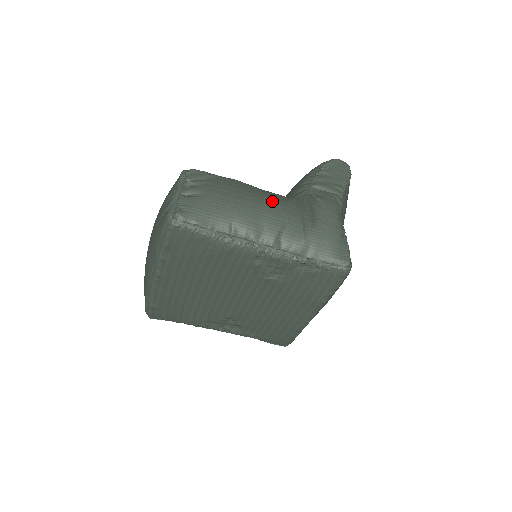
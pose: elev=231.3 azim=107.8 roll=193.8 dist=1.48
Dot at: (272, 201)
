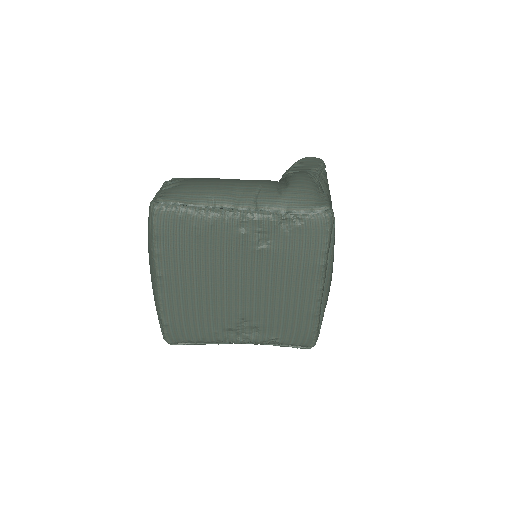
Dot at: (246, 180)
